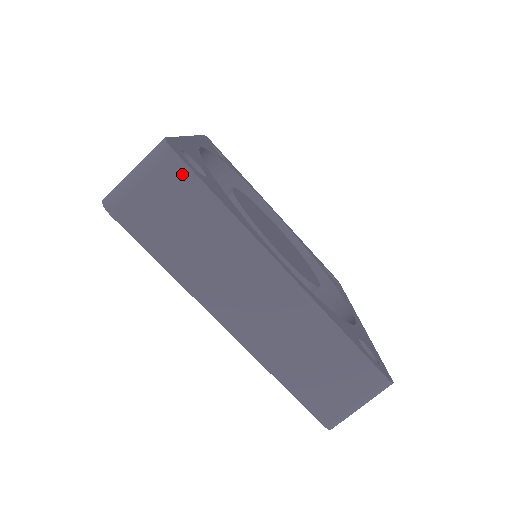
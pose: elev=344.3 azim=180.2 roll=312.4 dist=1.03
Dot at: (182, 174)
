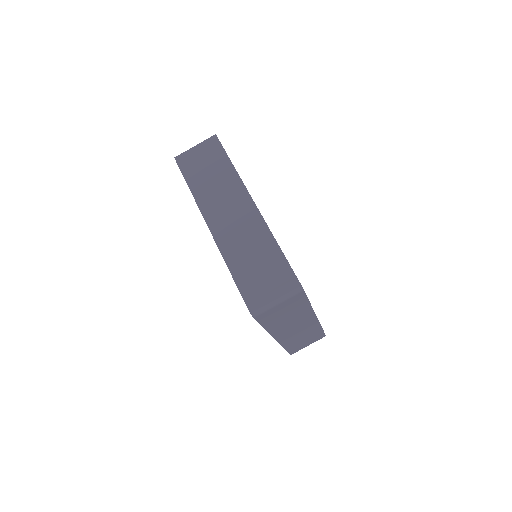
Dot at: (217, 146)
